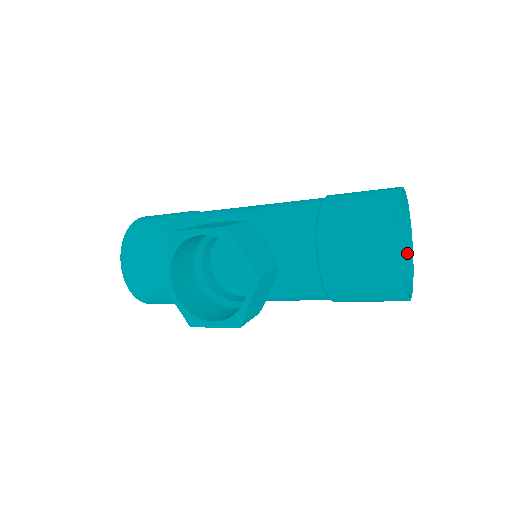
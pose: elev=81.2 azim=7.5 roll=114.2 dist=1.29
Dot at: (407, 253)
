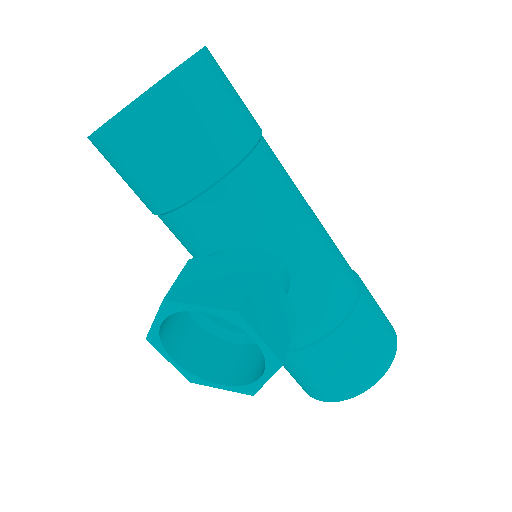
Dot at: occluded
